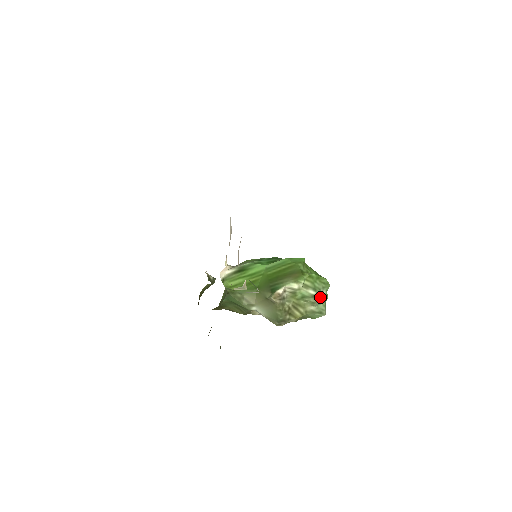
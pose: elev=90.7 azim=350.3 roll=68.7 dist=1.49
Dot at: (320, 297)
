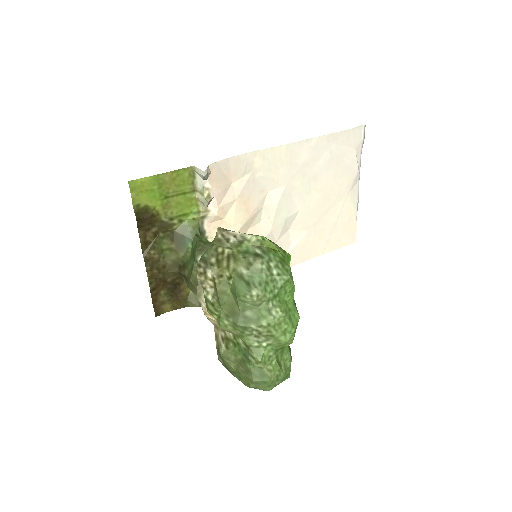
Dot at: (262, 263)
